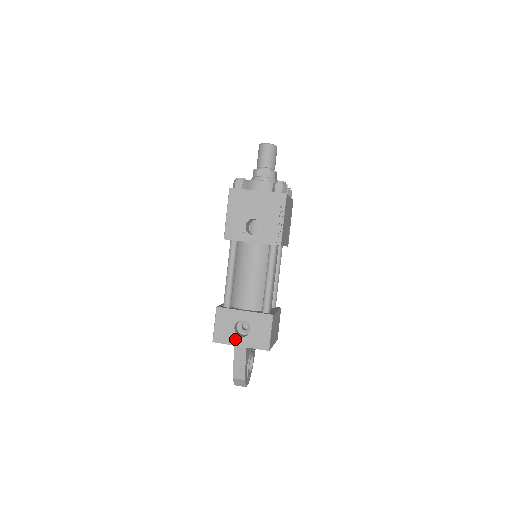
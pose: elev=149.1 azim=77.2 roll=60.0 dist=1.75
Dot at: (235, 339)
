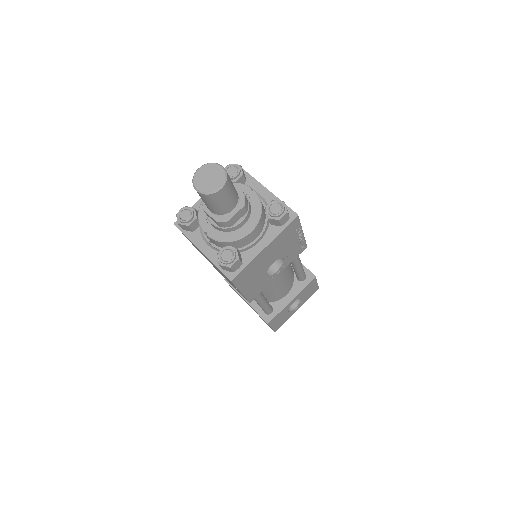
Dot at: (292, 313)
